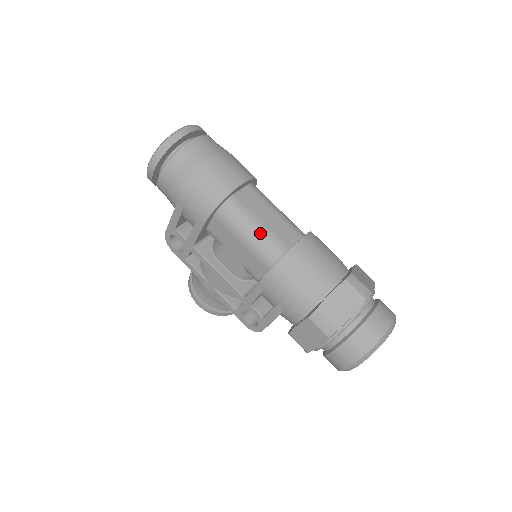
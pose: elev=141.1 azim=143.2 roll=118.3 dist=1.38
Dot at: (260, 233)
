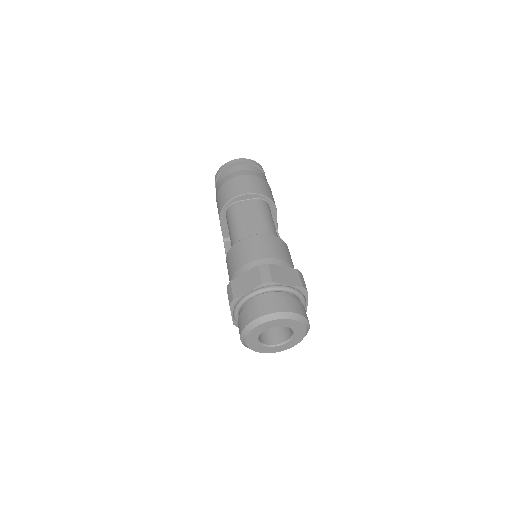
Dot at: (237, 227)
